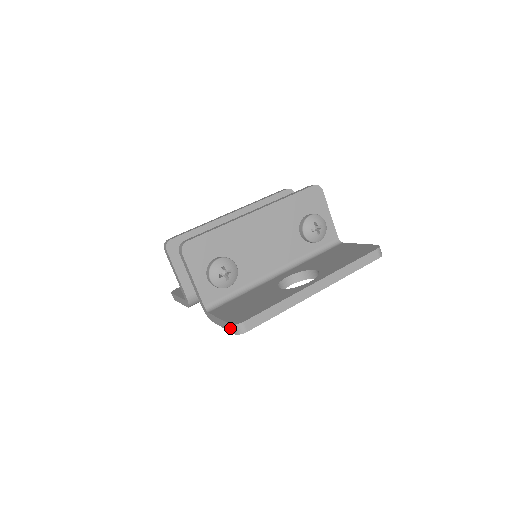
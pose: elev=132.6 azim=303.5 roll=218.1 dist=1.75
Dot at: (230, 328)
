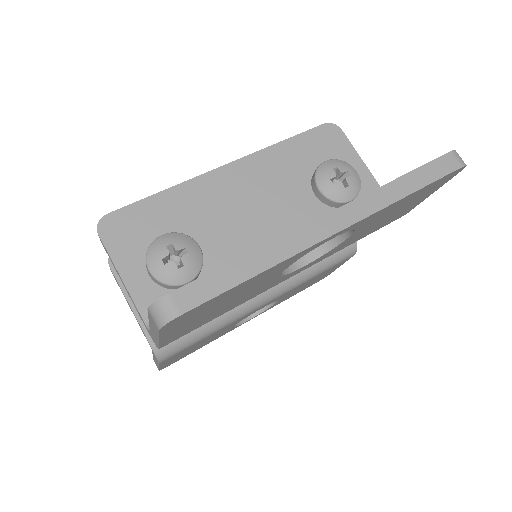
Dot at: (152, 321)
